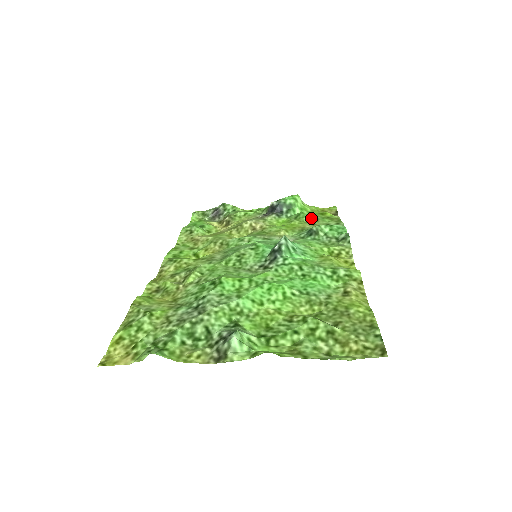
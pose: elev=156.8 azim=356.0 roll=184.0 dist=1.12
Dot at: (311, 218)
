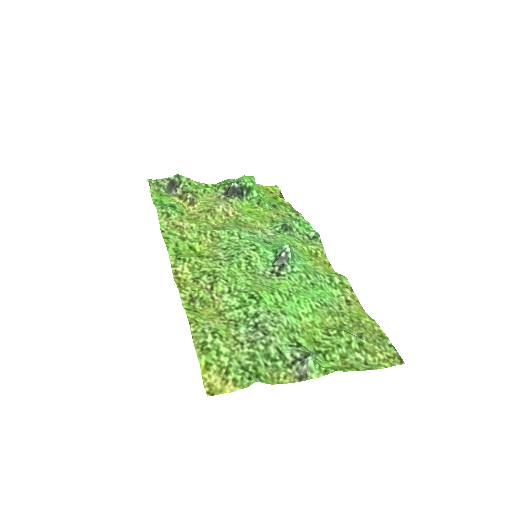
Dot at: (270, 204)
